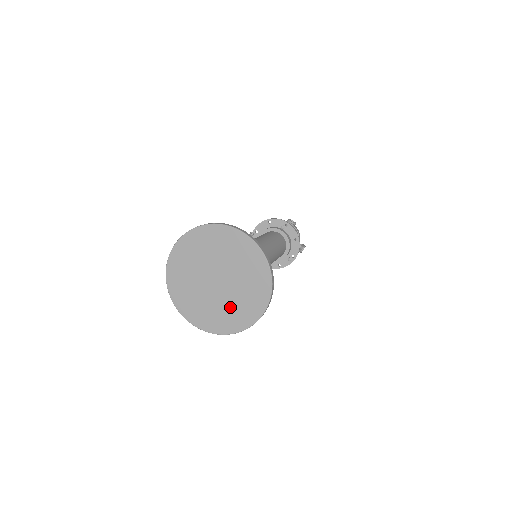
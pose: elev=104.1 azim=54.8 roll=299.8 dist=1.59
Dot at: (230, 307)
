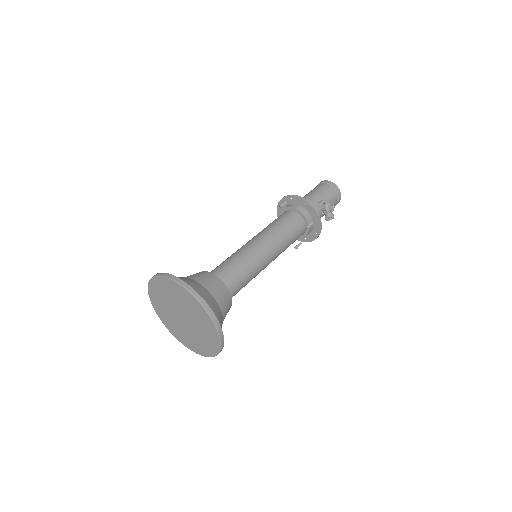
Dot at: (184, 333)
